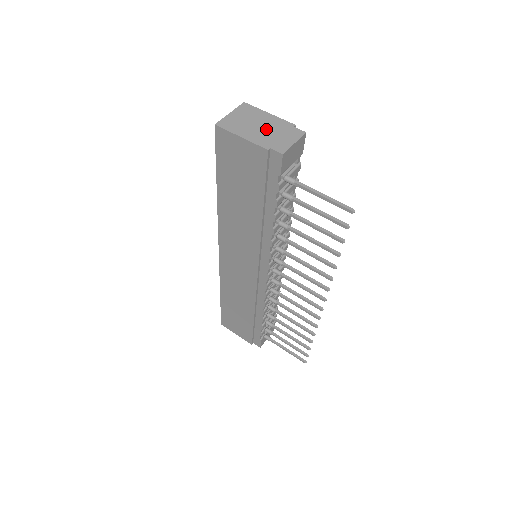
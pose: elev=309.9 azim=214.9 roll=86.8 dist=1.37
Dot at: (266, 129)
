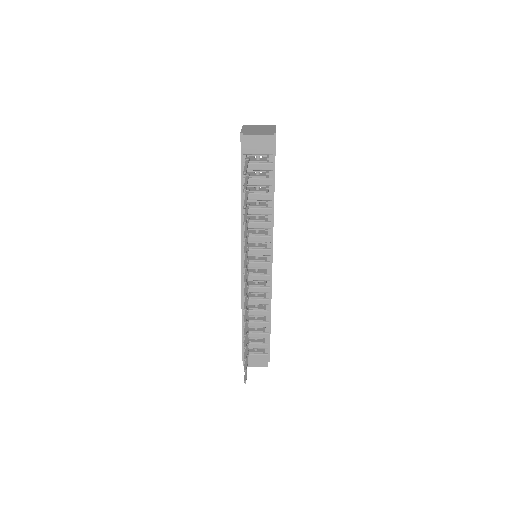
Dot at: (259, 130)
